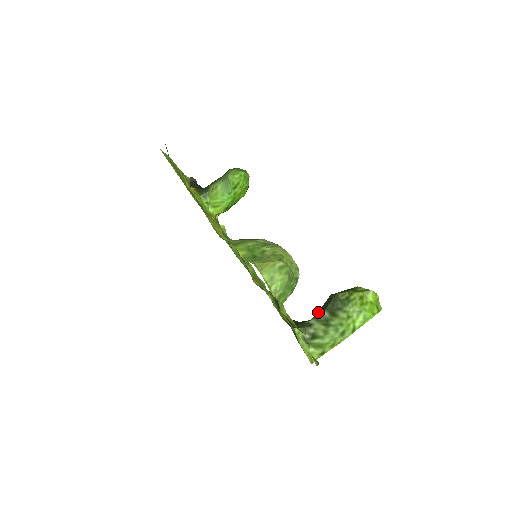
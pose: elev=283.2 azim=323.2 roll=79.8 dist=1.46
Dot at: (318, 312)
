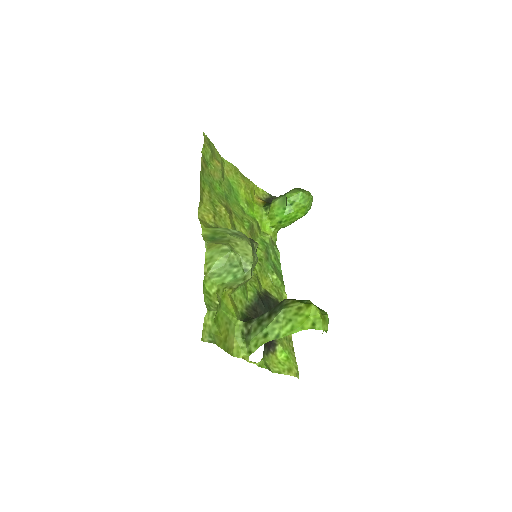
Dot at: occluded
